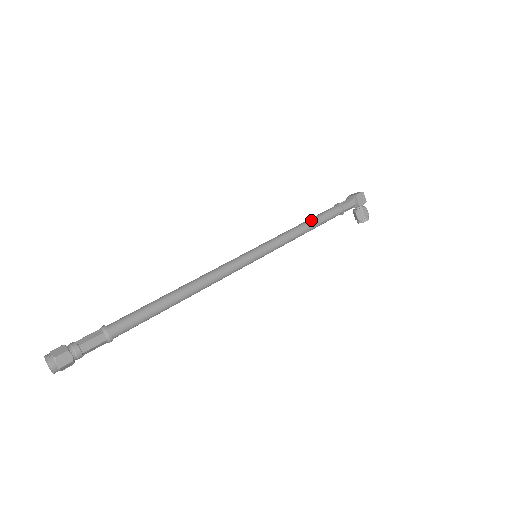
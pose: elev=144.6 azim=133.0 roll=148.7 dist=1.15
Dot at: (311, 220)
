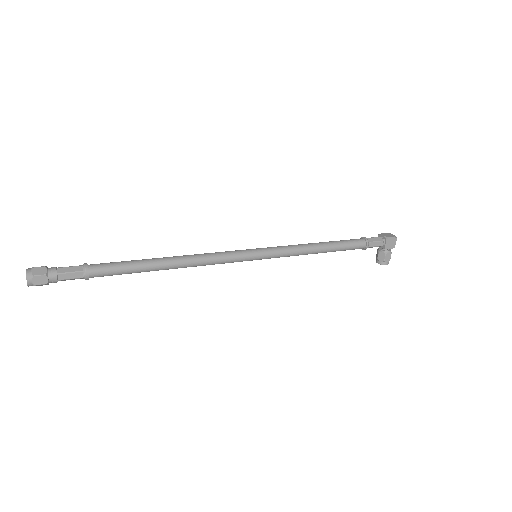
Dot at: (328, 244)
